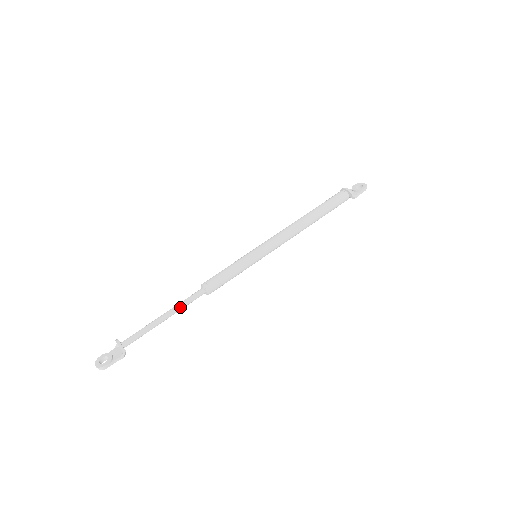
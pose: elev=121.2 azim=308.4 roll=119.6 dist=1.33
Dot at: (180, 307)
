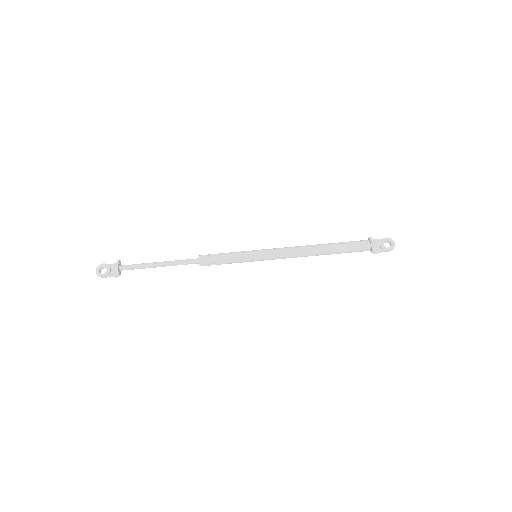
Dot at: (174, 265)
